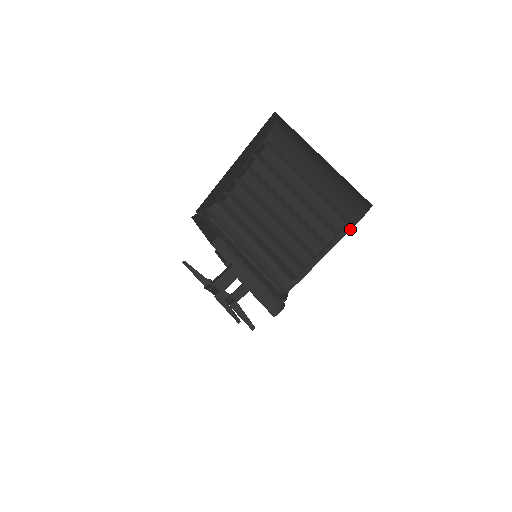
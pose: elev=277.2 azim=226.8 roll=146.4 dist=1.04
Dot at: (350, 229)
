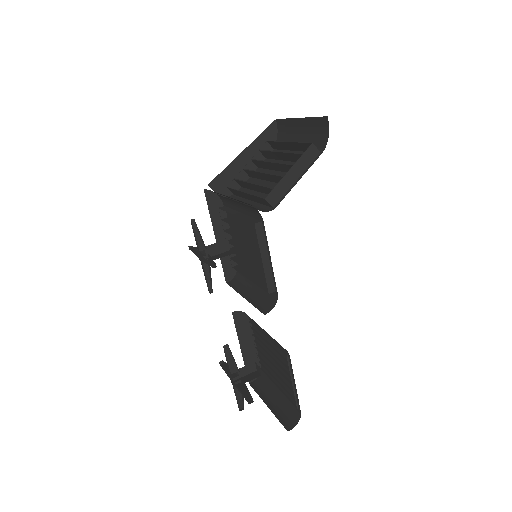
Dot at: occluded
